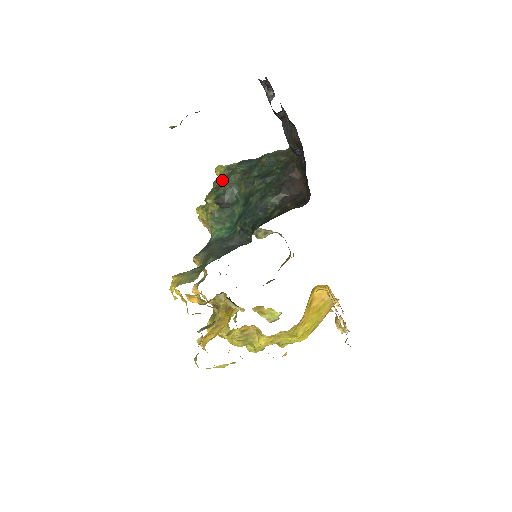
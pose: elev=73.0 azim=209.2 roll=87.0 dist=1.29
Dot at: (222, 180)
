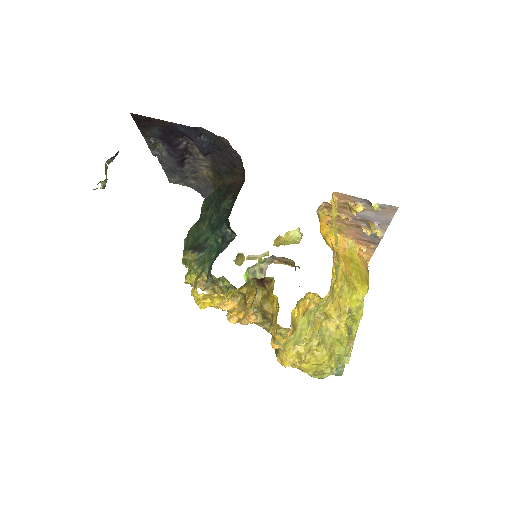
Dot at: (185, 242)
